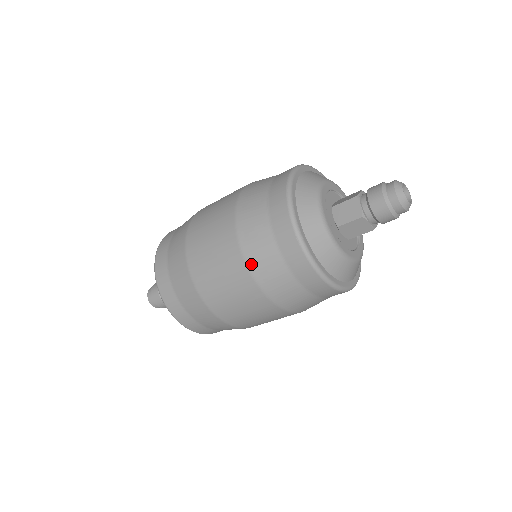
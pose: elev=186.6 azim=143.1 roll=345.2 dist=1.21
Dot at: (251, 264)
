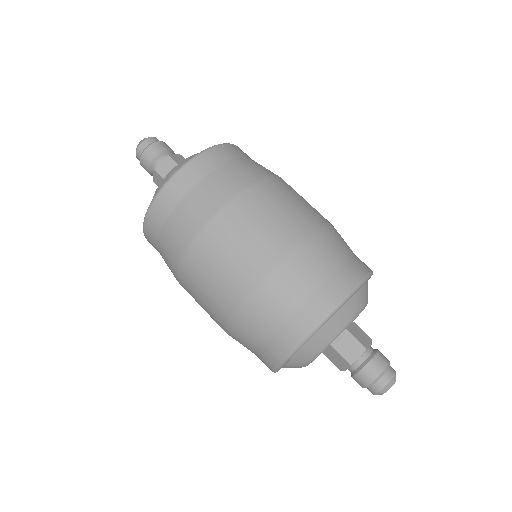
Dot at: occluded
